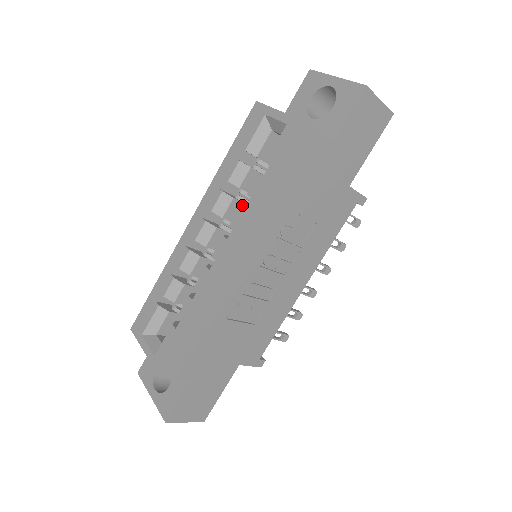
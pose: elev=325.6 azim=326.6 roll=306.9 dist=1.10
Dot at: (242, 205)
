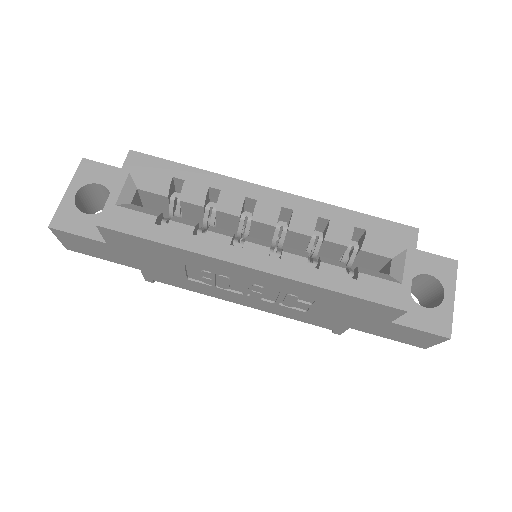
Dot at: occluded
